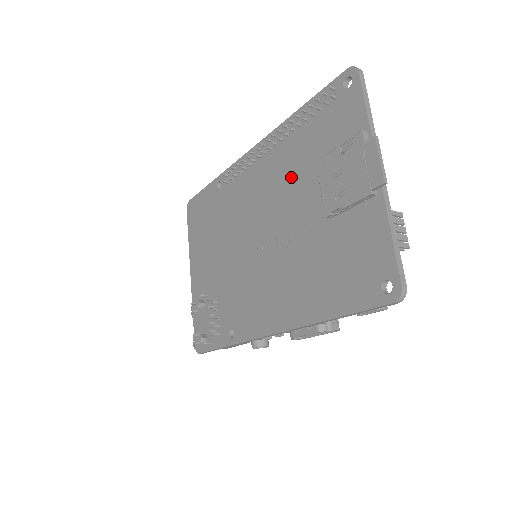
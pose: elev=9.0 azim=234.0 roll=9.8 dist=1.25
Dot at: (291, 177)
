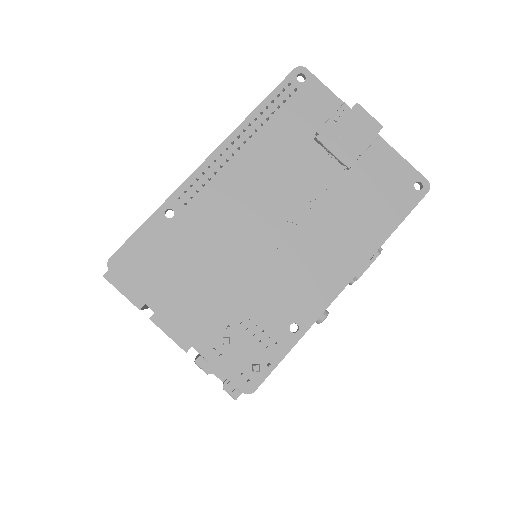
Dot at: (284, 160)
